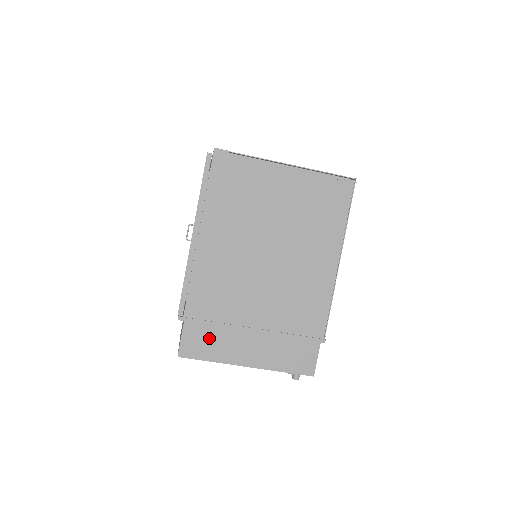
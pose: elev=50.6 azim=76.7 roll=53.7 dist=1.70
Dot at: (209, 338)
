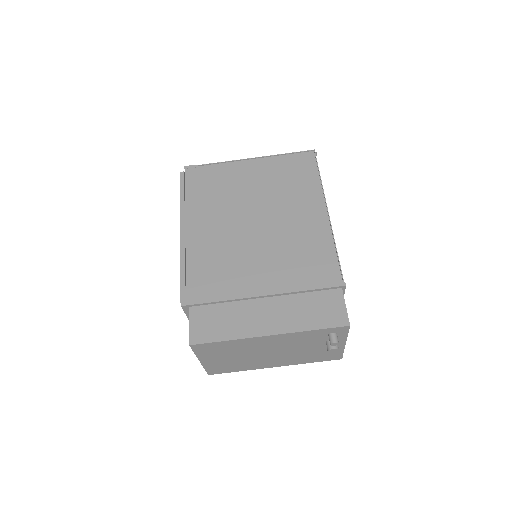
Dot at: (219, 317)
